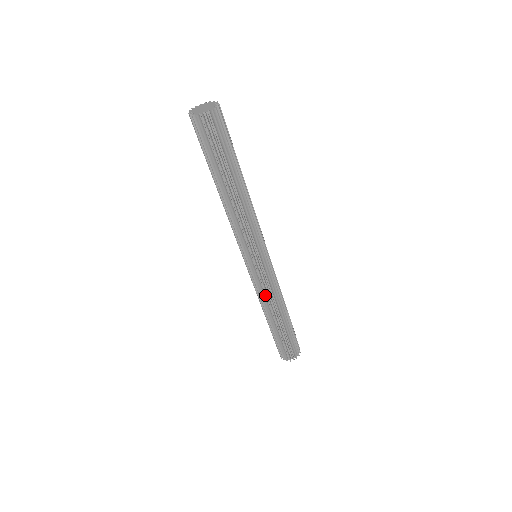
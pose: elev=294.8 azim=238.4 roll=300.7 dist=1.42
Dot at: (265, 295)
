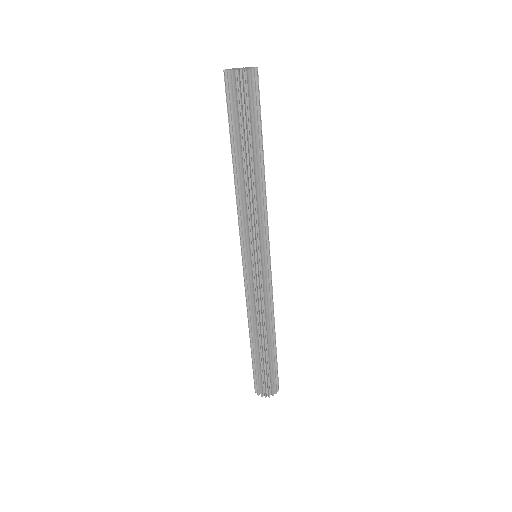
Dot at: (250, 303)
